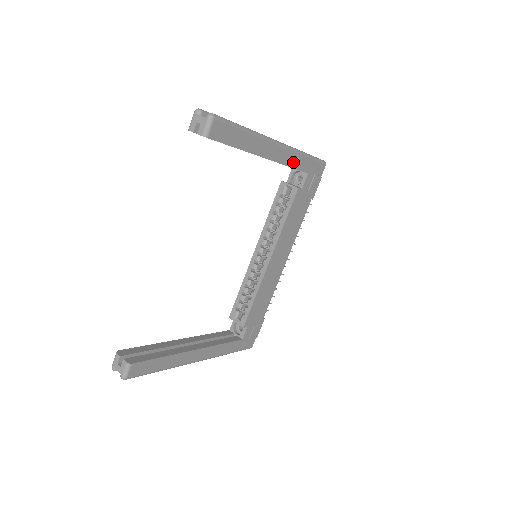
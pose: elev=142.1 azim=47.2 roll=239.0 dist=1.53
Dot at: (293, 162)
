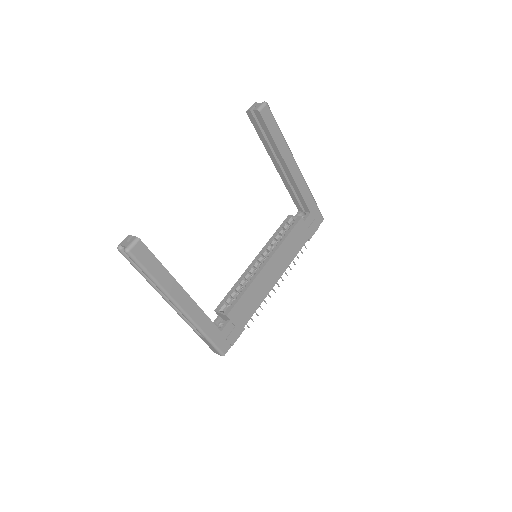
Dot at: (303, 191)
